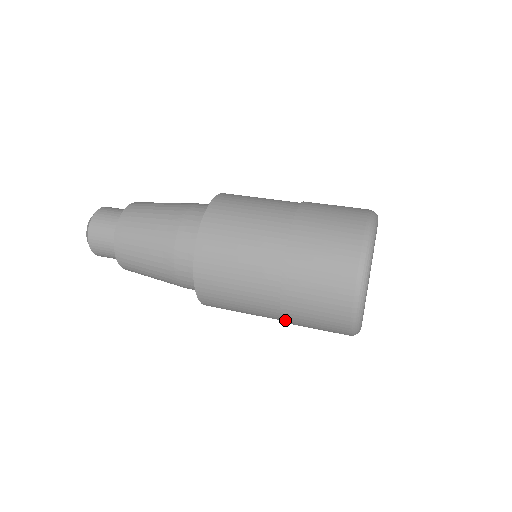
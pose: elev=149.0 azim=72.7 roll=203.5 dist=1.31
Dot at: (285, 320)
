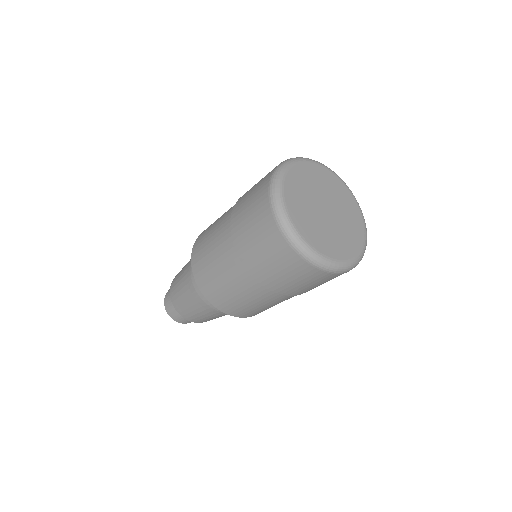
Dot at: (274, 290)
